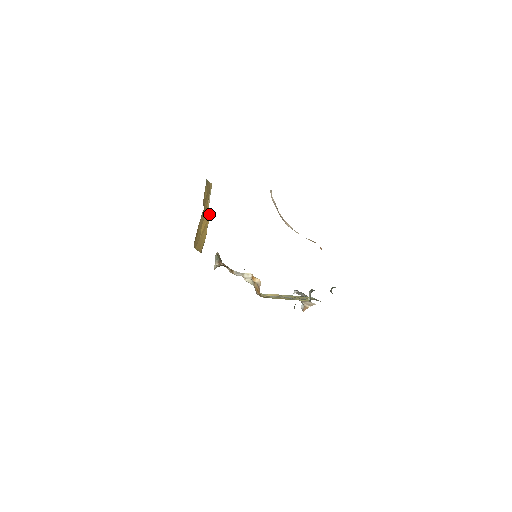
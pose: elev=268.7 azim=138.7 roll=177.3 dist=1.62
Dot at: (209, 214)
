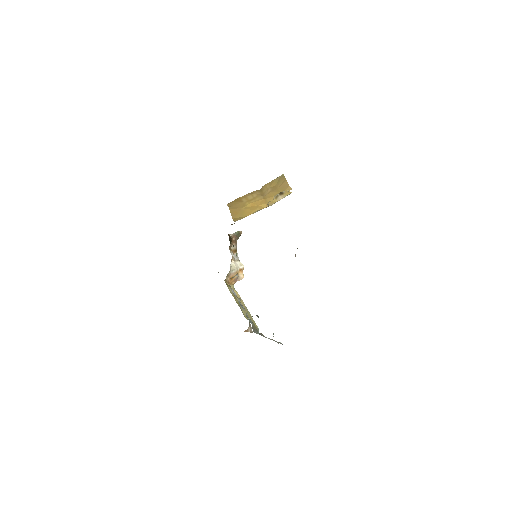
Dot at: (267, 204)
